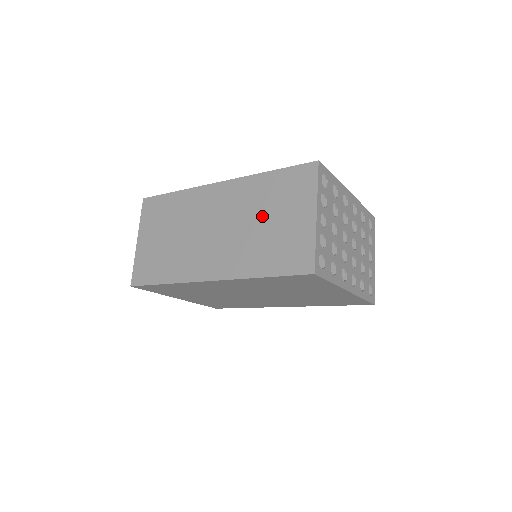
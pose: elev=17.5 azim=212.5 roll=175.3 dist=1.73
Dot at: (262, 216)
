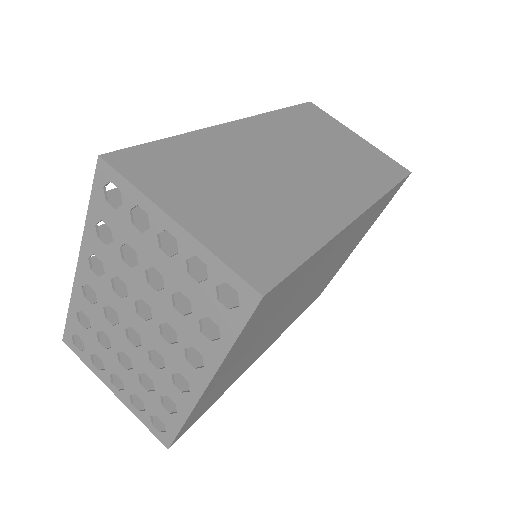
Dot at: (324, 143)
